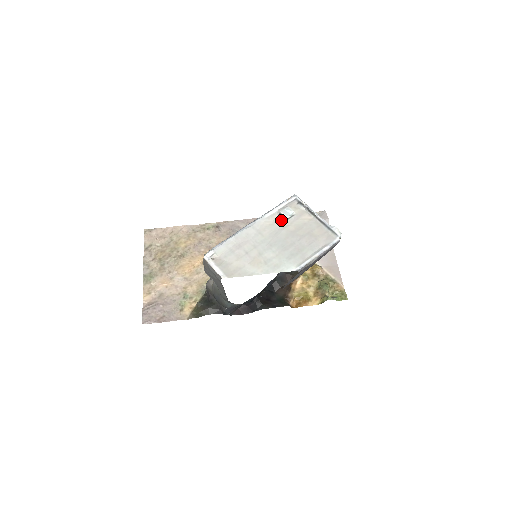
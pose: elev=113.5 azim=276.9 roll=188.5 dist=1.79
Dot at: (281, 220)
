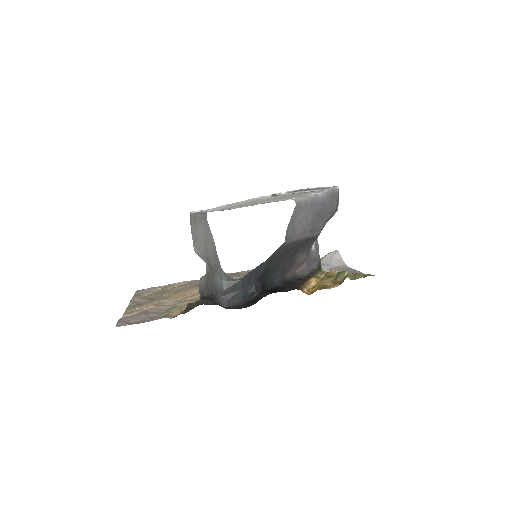
Dot at: (274, 197)
